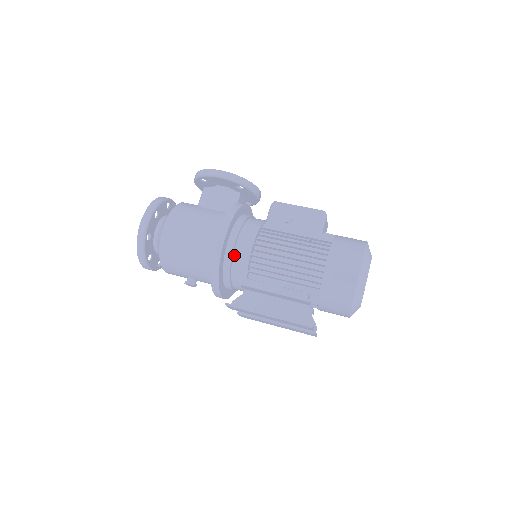
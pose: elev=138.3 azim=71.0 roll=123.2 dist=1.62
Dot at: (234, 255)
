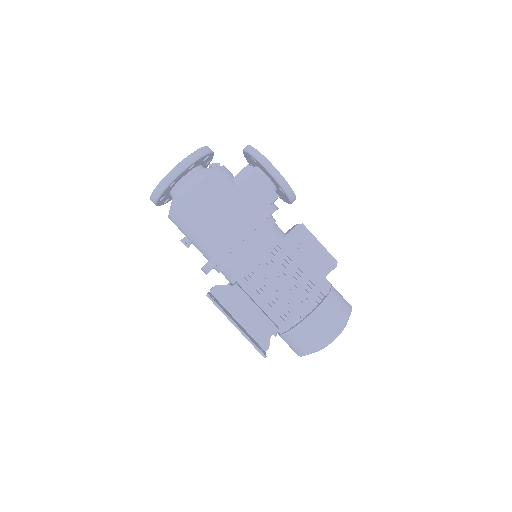
Dot at: (239, 257)
